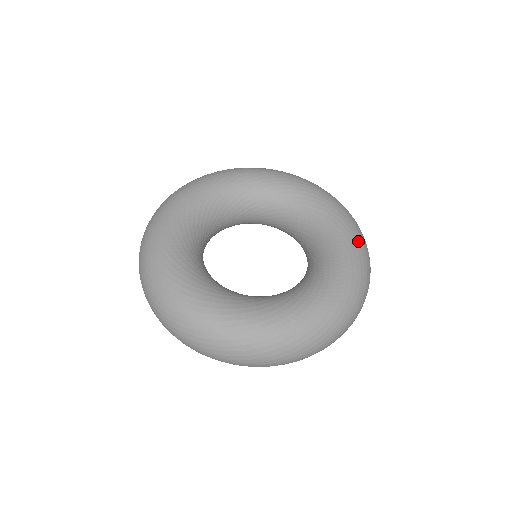
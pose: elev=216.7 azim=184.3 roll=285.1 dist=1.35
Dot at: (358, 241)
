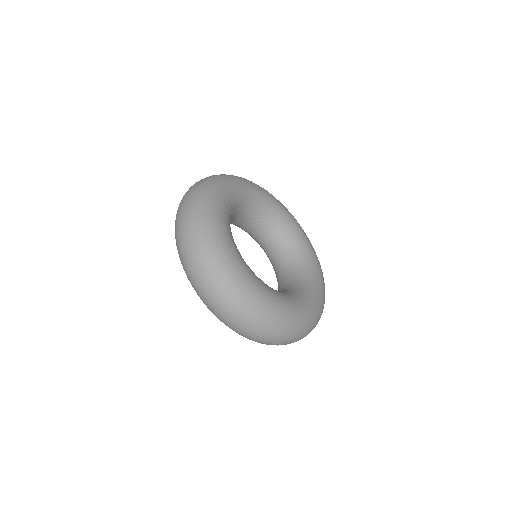
Dot at: occluded
